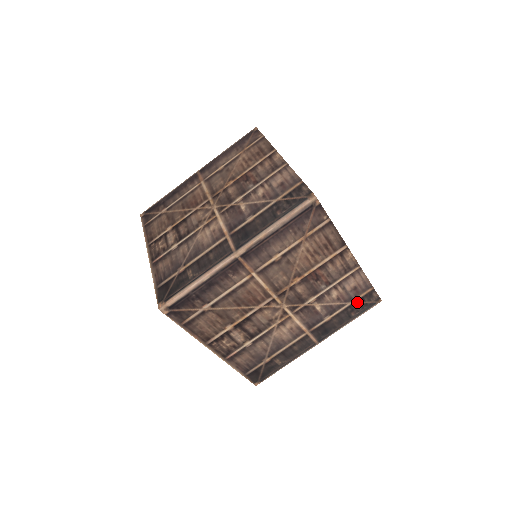
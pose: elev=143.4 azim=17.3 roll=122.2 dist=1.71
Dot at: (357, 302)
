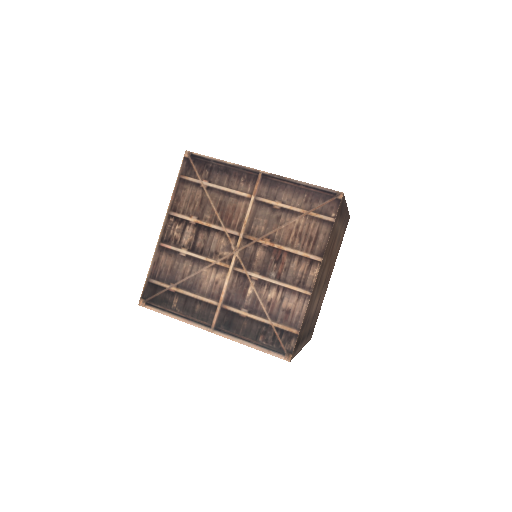
Dot at: occluded
